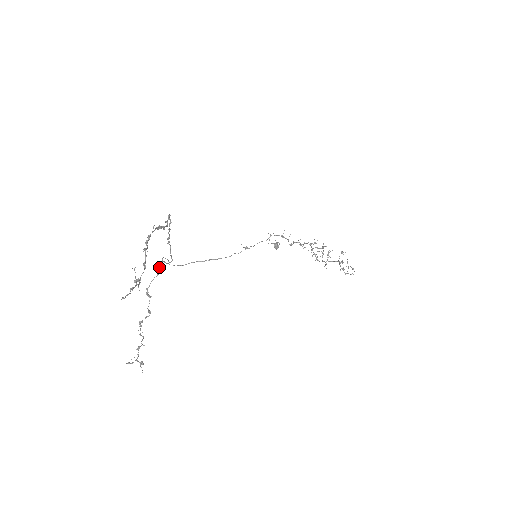
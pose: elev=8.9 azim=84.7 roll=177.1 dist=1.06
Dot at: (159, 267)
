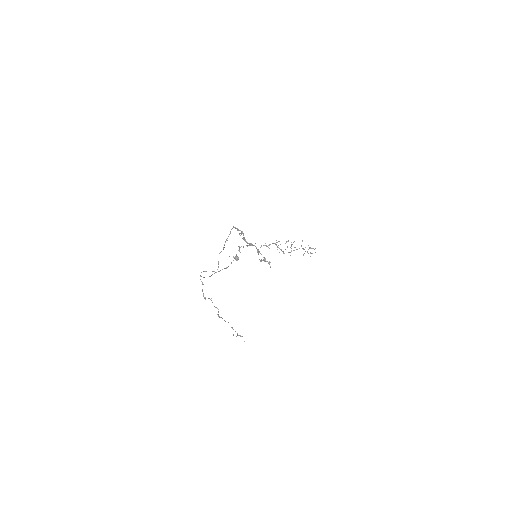
Dot at: occluded
